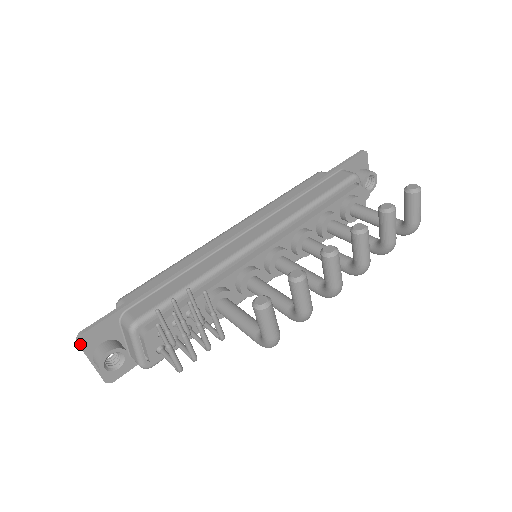
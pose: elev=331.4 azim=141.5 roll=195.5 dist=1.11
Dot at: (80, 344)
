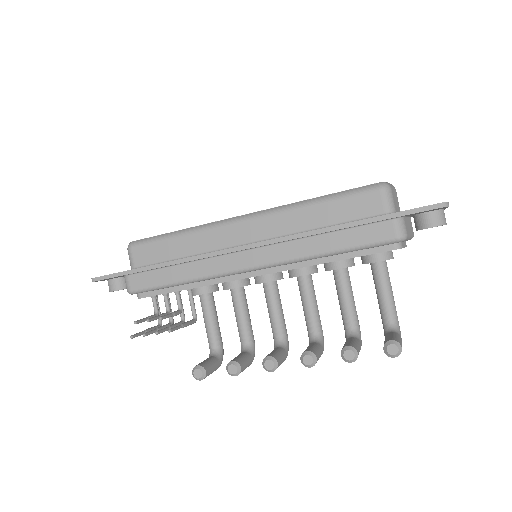
Dot at: occluded
